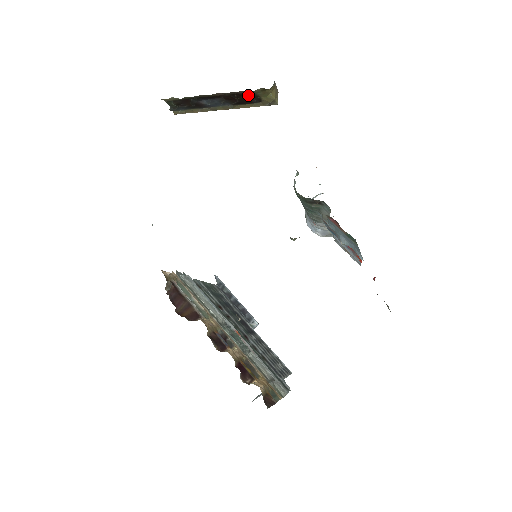
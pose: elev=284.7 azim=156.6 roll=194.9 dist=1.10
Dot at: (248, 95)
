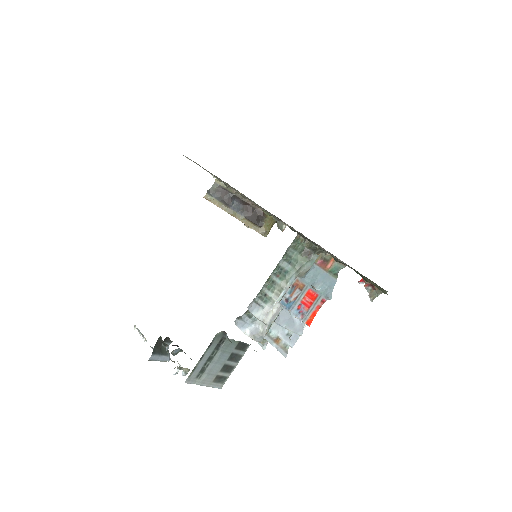
Dot at: (261, 215)
